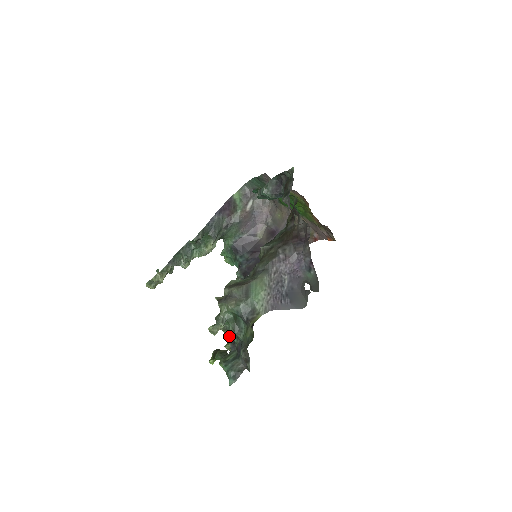
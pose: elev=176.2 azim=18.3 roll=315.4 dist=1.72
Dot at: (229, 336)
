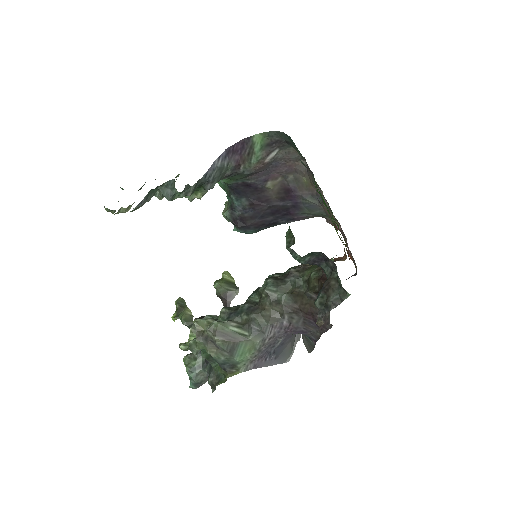
Dot at: occluded
